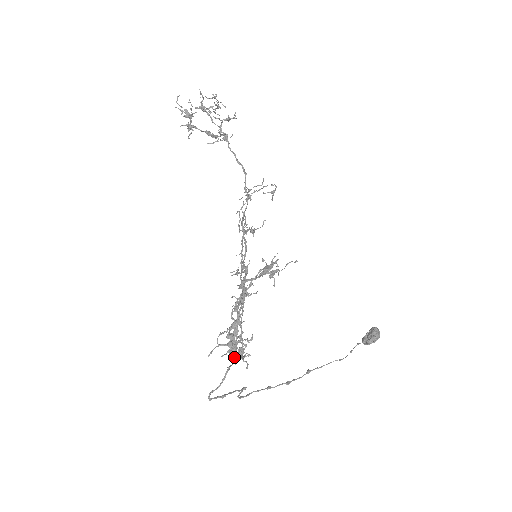
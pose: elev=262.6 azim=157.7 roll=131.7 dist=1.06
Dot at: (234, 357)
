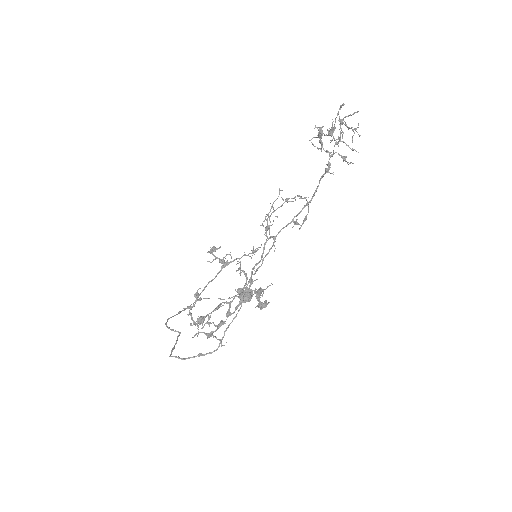
Dot at: (192, 318)
